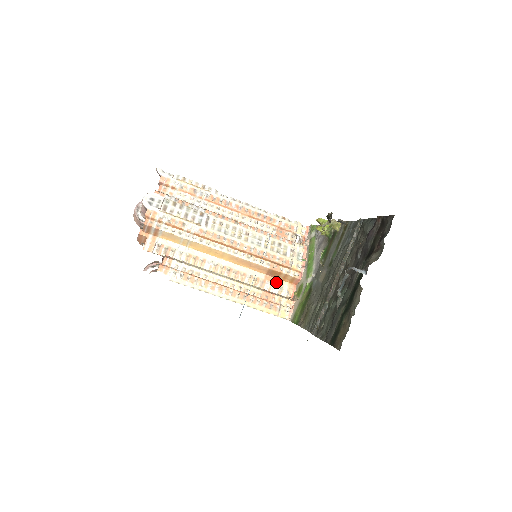
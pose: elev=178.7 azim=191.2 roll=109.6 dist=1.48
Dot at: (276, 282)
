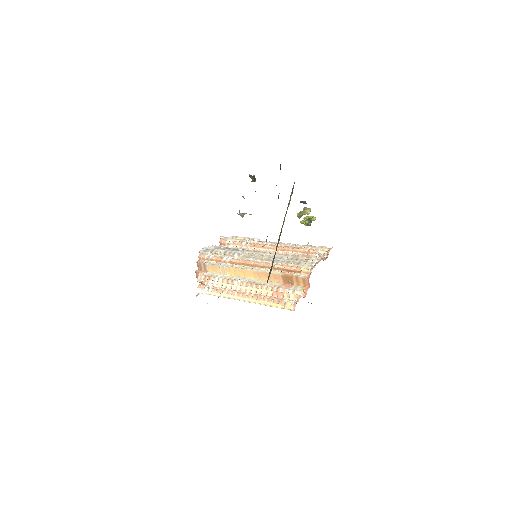
Dot at: (291, 287)
